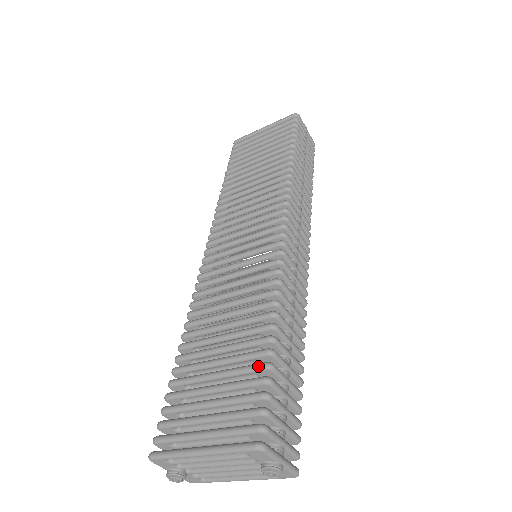
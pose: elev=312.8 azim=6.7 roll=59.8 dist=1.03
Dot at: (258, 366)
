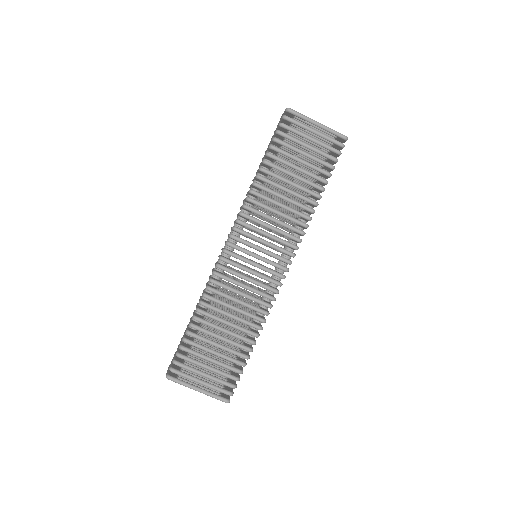
Dot at: (240, 364)
